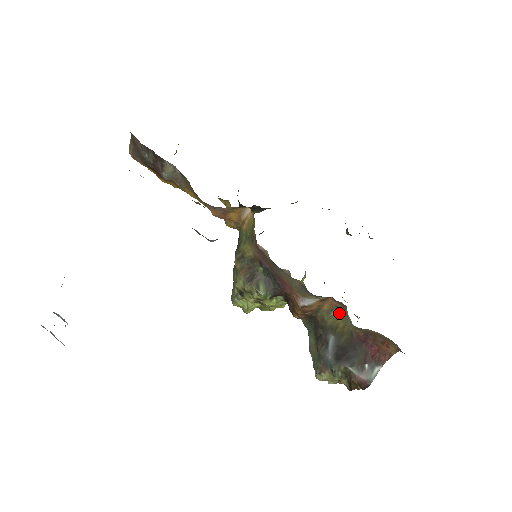
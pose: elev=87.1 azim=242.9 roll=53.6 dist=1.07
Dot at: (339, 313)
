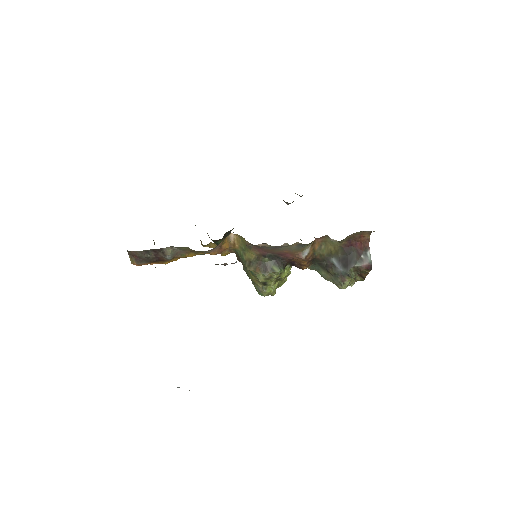
Dot at: (326, 243)
